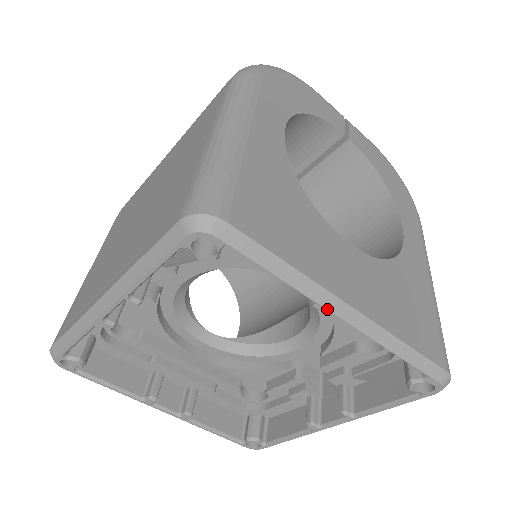
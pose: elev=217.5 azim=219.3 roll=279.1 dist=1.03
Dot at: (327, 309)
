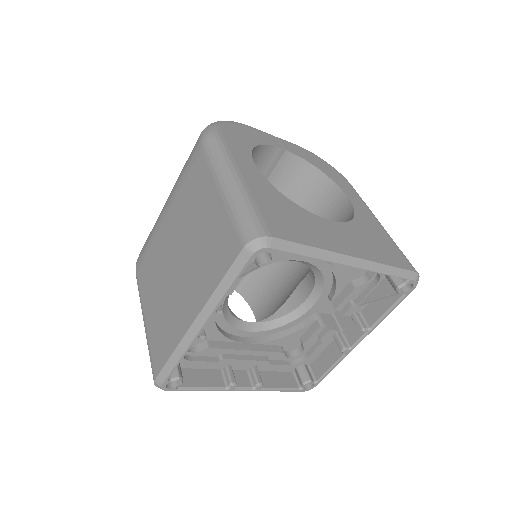
Dot at: (340, 264)
